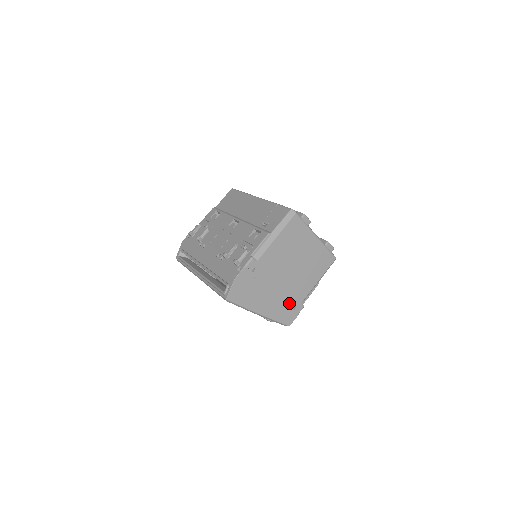
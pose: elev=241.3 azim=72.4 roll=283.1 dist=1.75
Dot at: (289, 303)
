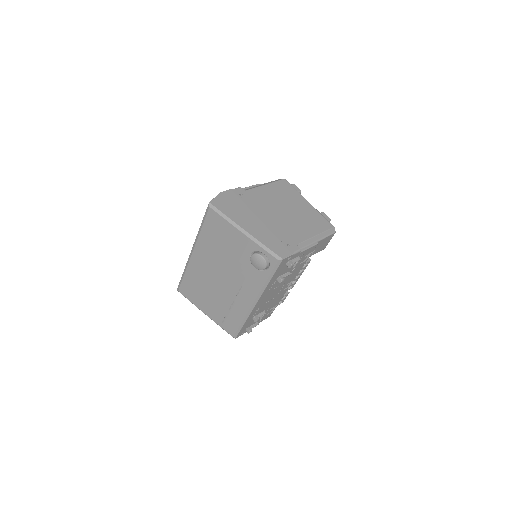
Dot at: (281, 238)
